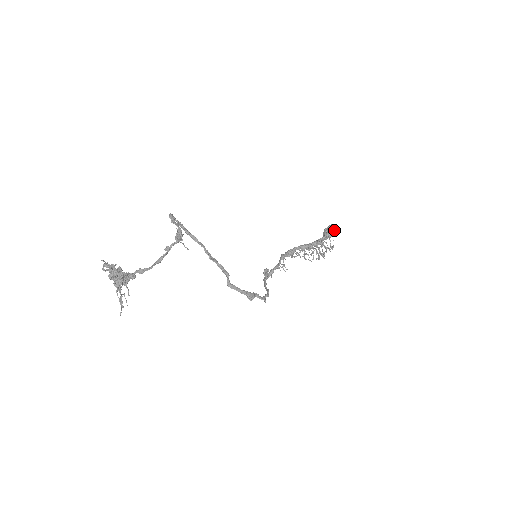
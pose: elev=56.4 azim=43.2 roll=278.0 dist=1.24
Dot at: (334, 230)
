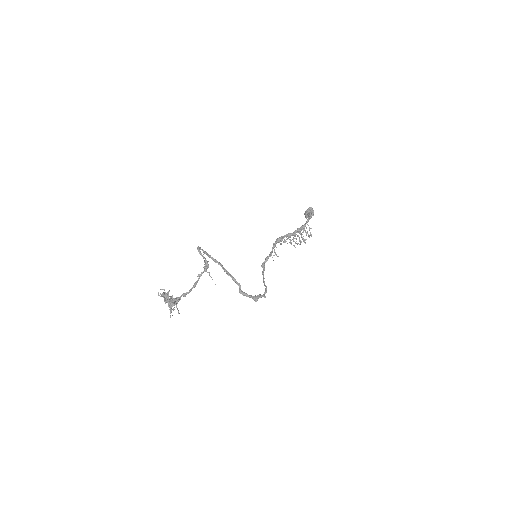
Dot at: (313, 212)
